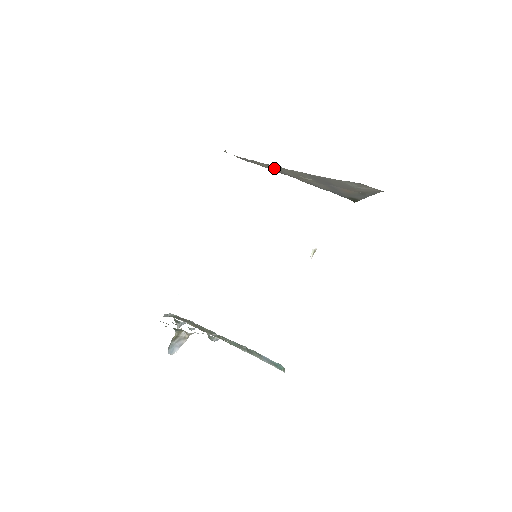
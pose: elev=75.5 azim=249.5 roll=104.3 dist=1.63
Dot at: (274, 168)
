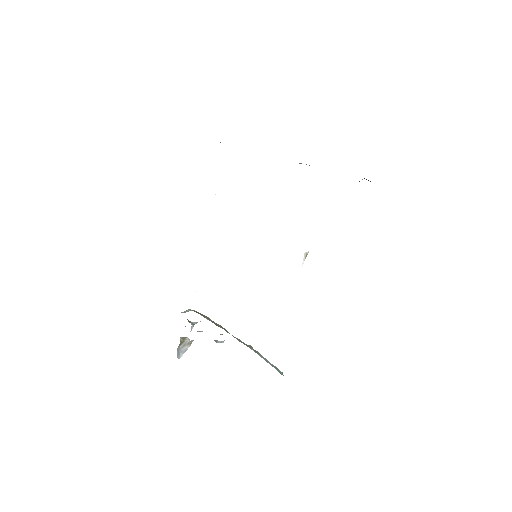
Dot at: occluded
